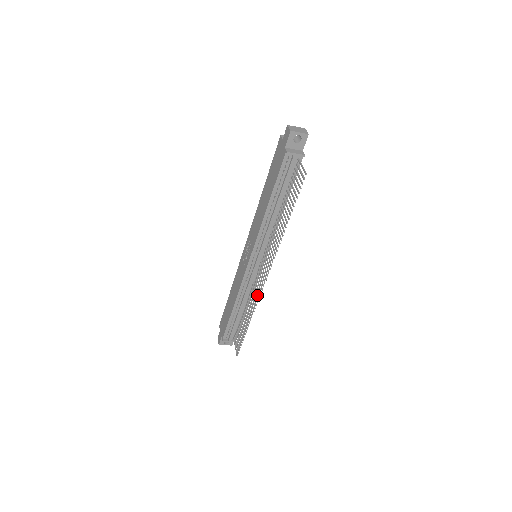
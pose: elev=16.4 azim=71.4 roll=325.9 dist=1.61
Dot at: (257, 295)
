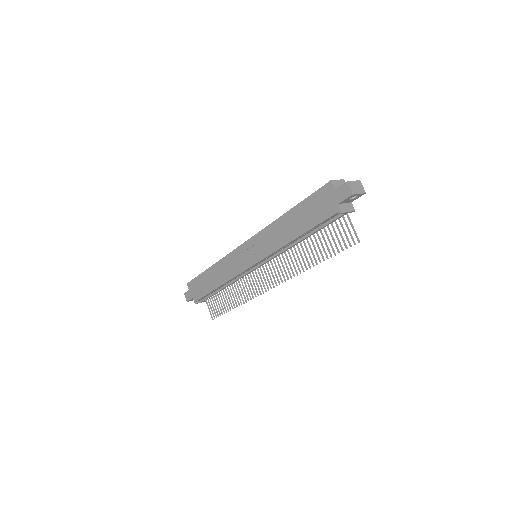
Dot at: (254, 292)
